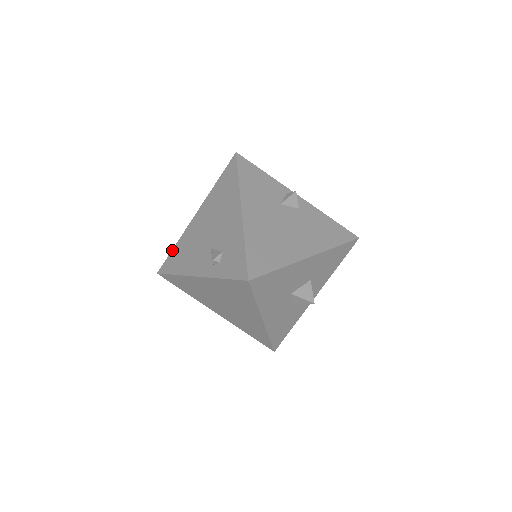
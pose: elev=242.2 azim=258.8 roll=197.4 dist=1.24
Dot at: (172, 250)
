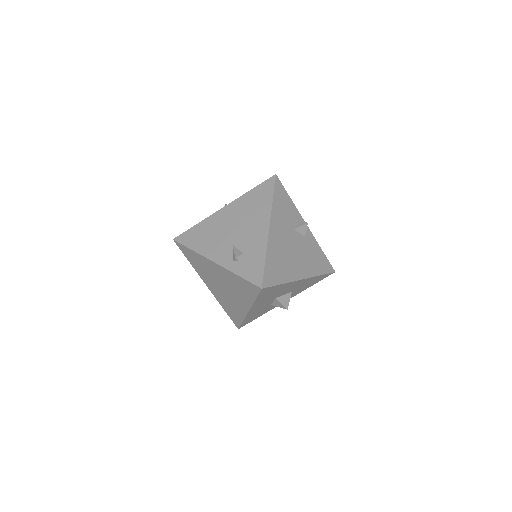
Dot at: (193, 227)
